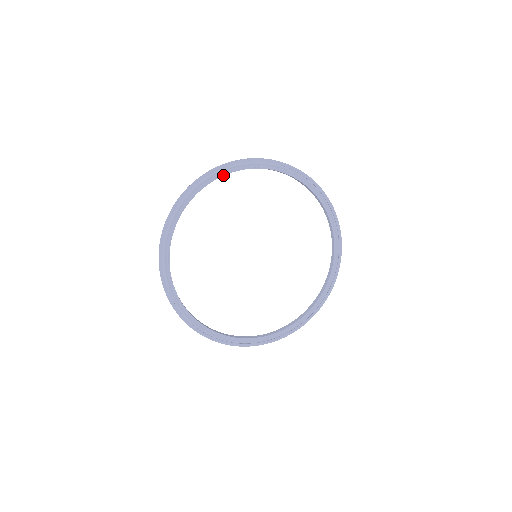
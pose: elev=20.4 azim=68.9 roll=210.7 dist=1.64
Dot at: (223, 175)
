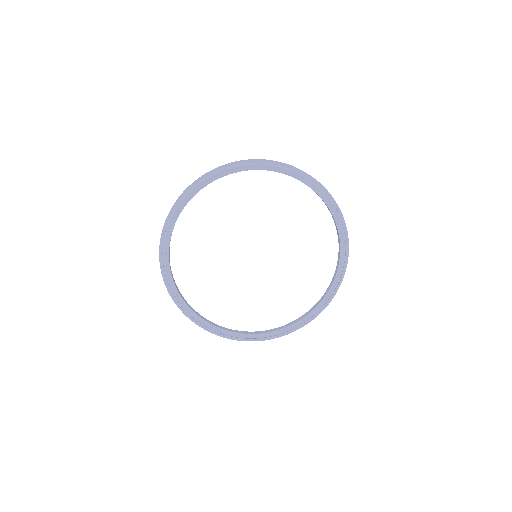
Dot at: (207, 184)
